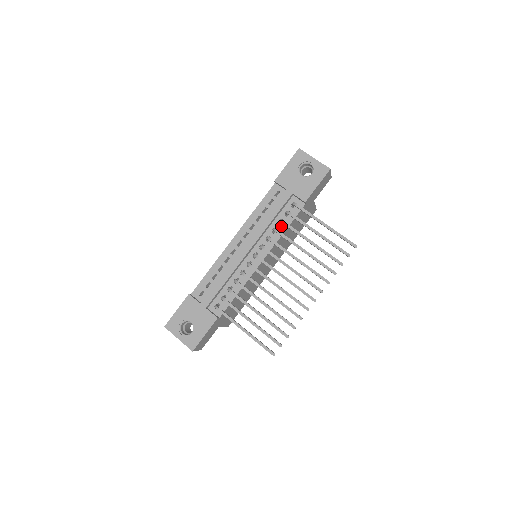
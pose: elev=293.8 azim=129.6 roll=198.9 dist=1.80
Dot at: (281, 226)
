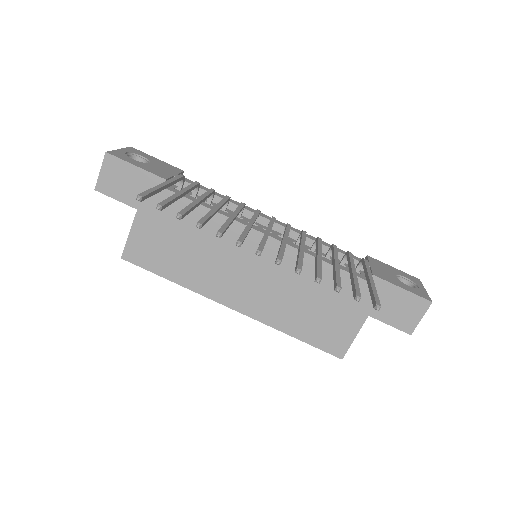
Dot at: (322, 257)
